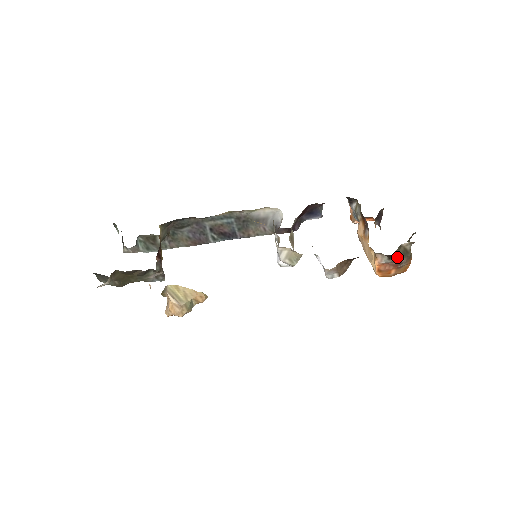
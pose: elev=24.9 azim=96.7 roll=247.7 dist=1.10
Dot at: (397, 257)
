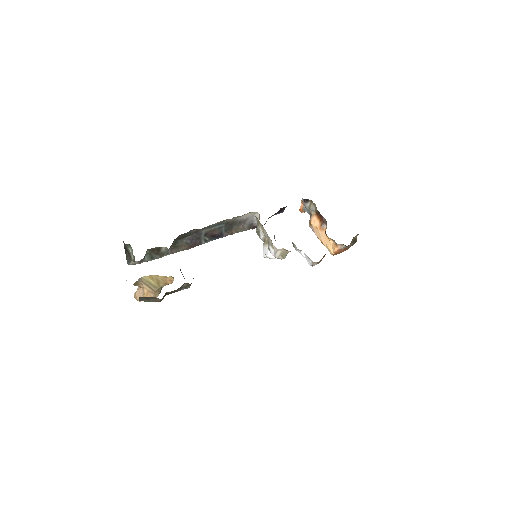
Dot at: (350, 244)
